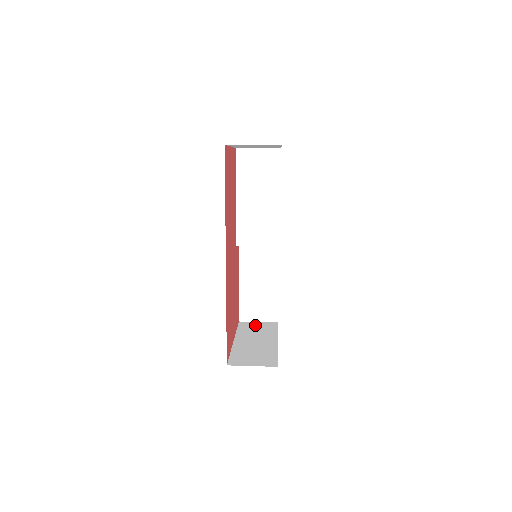
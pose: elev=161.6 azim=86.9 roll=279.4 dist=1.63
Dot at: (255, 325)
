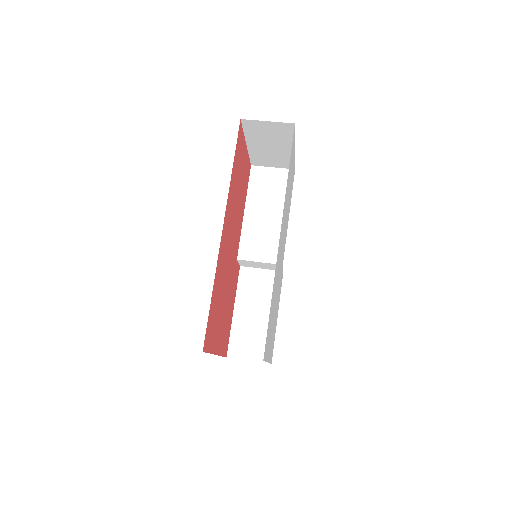
Dot at: occluded
